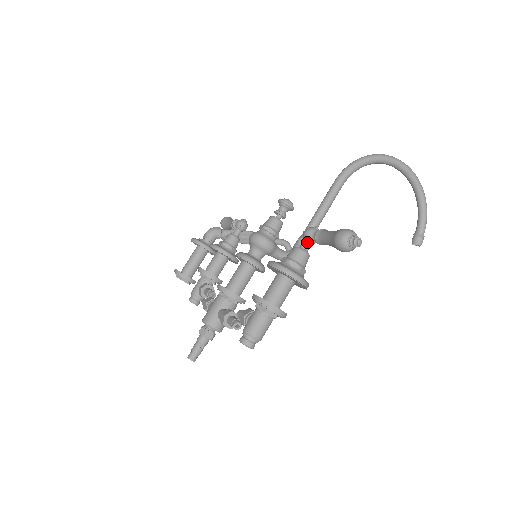
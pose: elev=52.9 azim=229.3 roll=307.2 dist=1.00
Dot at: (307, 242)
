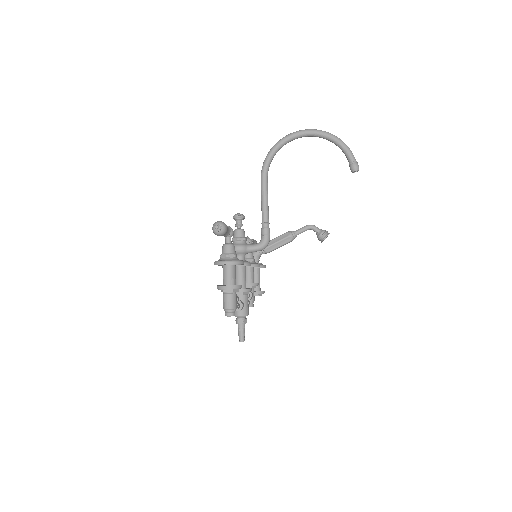
Dot at: (226, 238)
